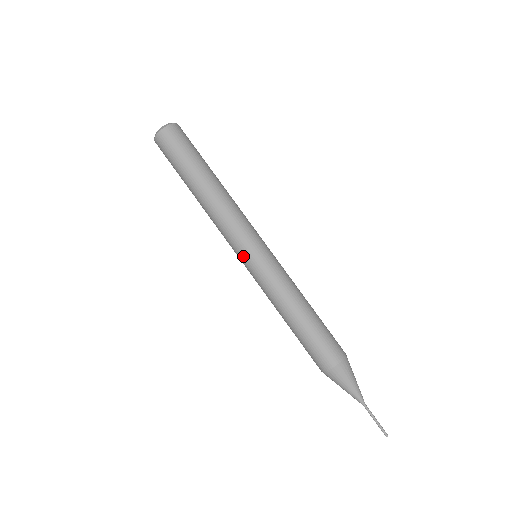
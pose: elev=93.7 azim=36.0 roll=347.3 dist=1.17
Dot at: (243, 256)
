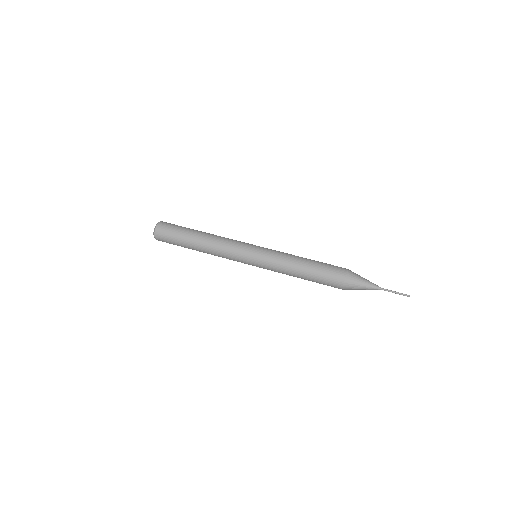
Dot at: (248, 259)
